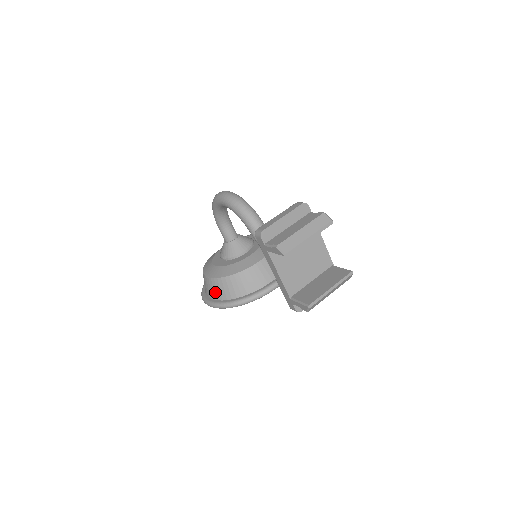
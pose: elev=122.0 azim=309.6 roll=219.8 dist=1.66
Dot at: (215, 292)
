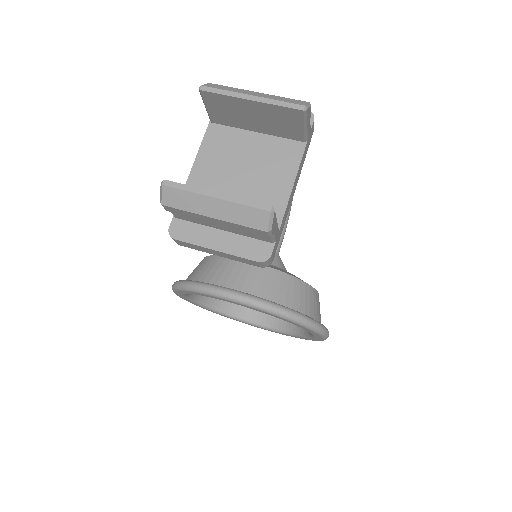
Dot at: occluded
